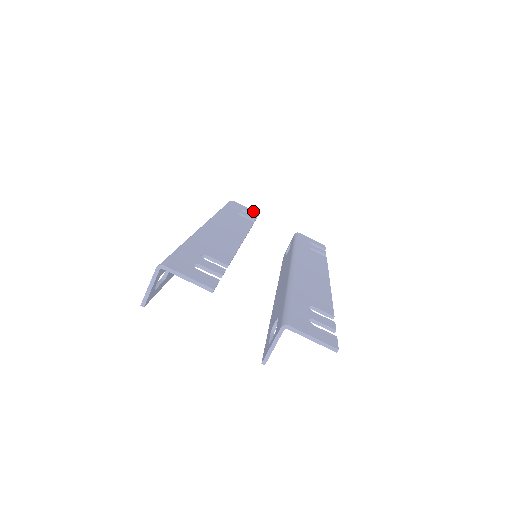
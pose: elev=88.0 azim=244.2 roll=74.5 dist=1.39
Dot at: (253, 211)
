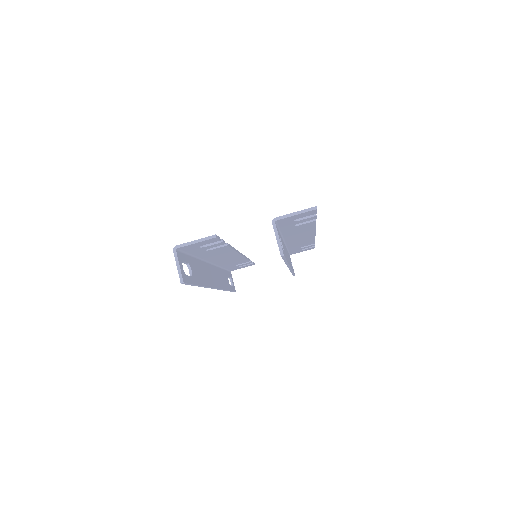
Dot at: occluded
